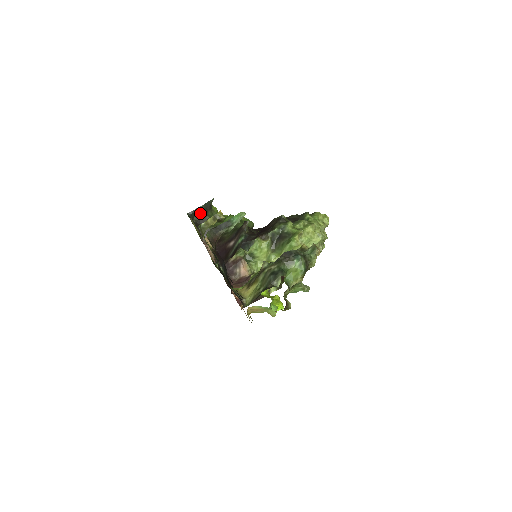
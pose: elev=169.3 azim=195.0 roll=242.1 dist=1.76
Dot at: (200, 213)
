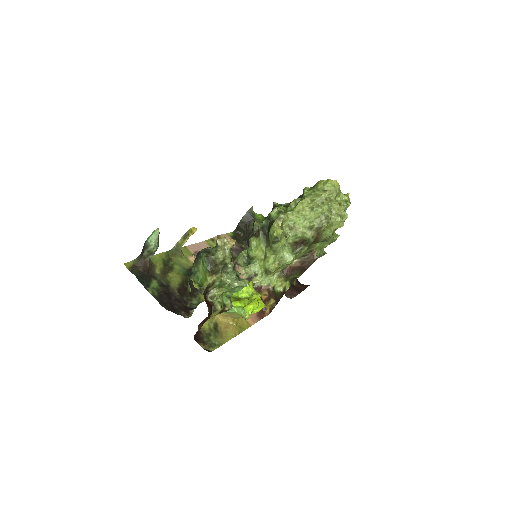
Dot at: (244, 226)
